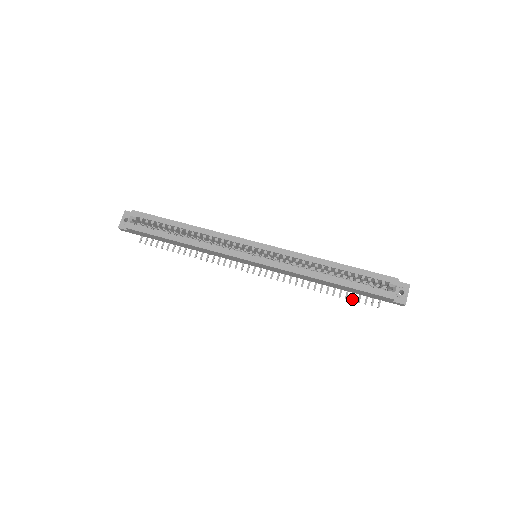
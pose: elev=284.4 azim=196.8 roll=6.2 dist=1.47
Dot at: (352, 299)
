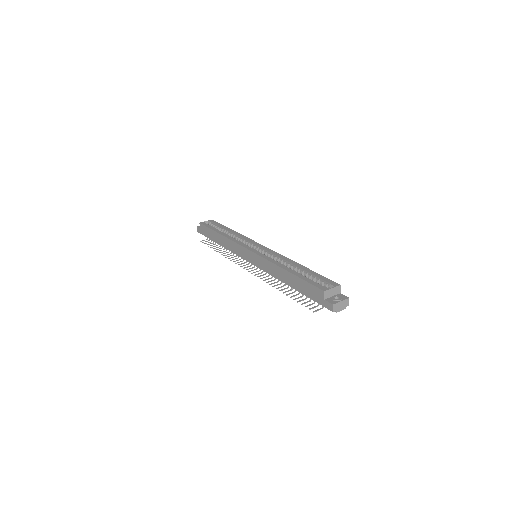
Dot at: (298, 301)
